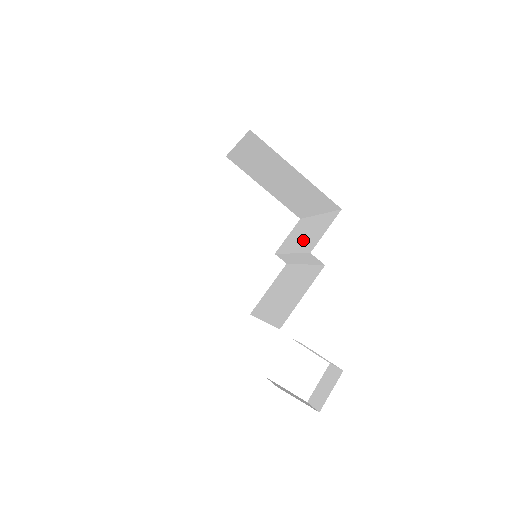
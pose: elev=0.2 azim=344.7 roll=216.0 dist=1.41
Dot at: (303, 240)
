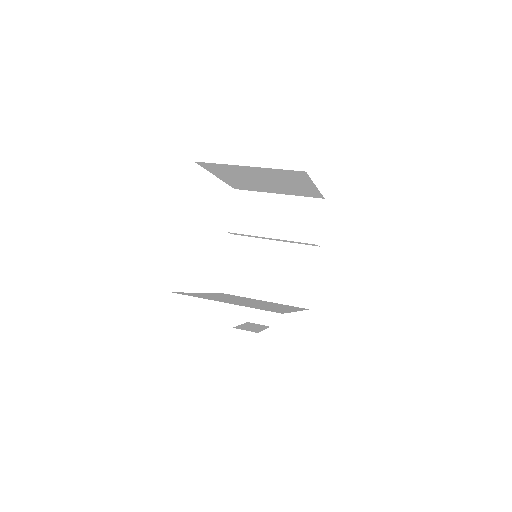
Dot at: (282, 225)
